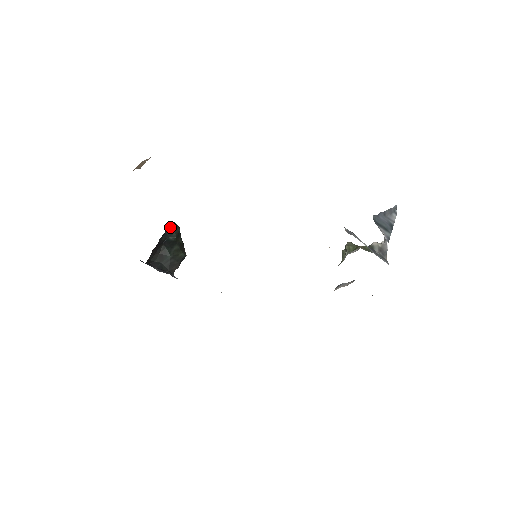
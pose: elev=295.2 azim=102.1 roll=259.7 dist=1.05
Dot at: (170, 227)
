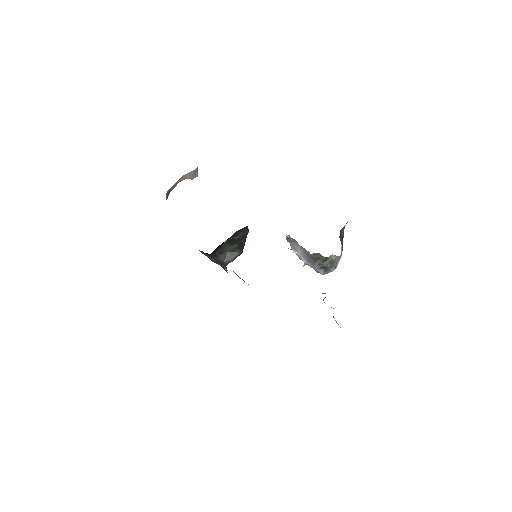
Dot at: (240, 229)
